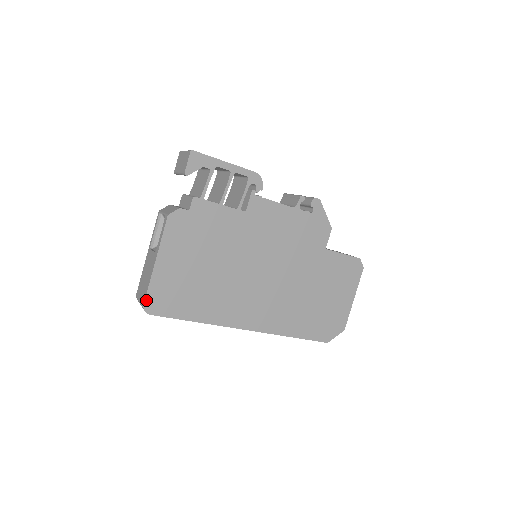
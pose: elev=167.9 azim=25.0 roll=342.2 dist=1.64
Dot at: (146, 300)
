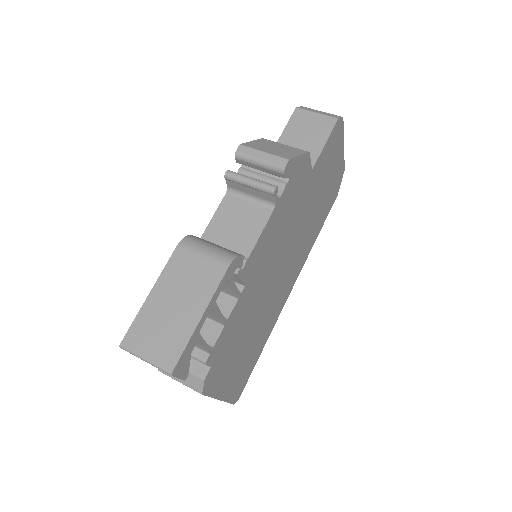
Dot at: (233, 403)
